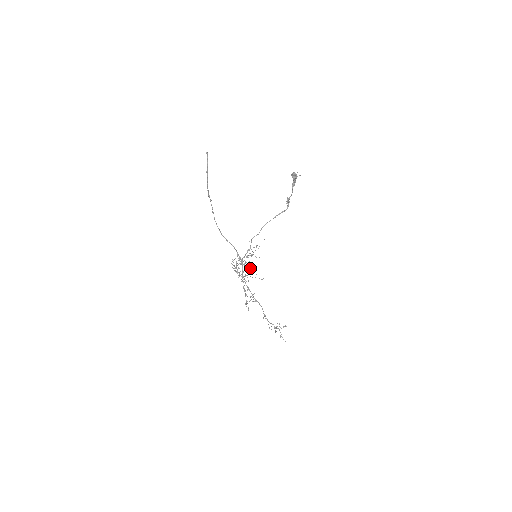
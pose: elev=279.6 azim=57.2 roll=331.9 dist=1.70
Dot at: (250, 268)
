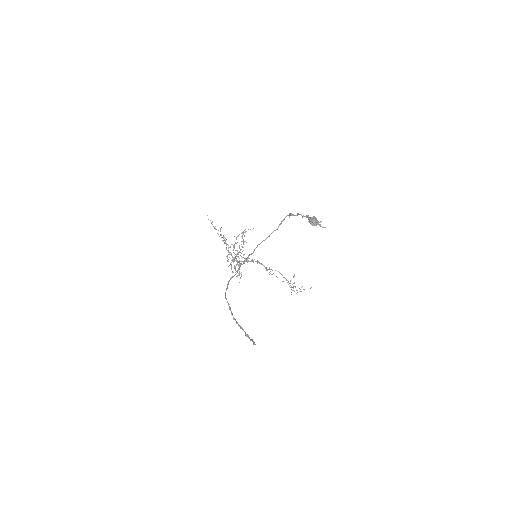
Dot at: (236, 243)
